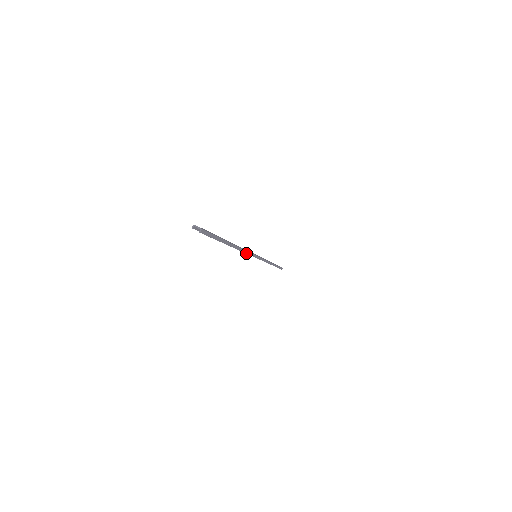
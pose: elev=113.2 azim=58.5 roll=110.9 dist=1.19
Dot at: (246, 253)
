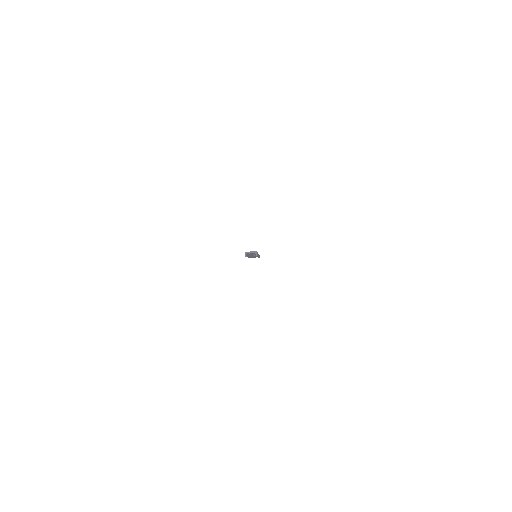
Dot at: occluded
